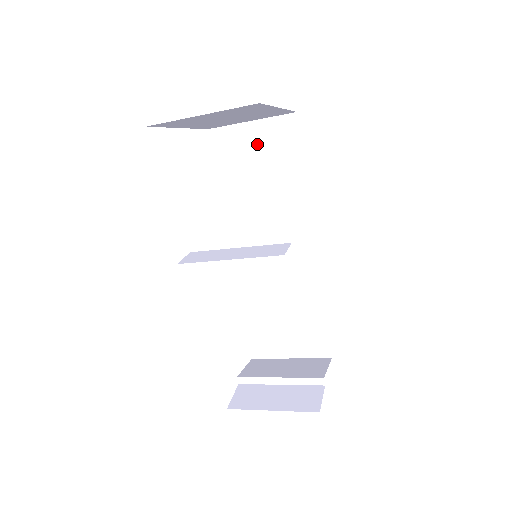
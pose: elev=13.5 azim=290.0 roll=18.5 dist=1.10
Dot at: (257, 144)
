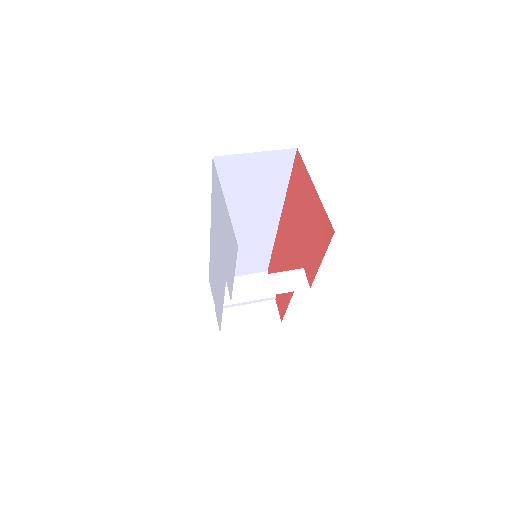
Dot at: (256, 167)
